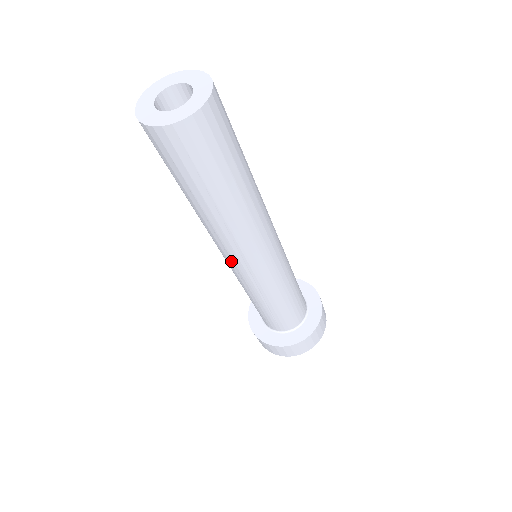
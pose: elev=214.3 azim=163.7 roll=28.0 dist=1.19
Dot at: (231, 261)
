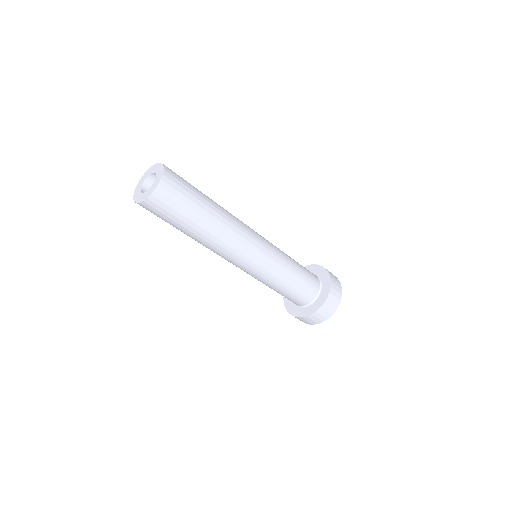
Dot at: occluded
